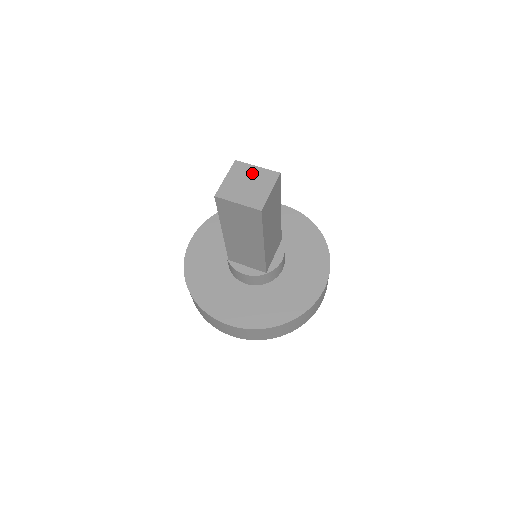
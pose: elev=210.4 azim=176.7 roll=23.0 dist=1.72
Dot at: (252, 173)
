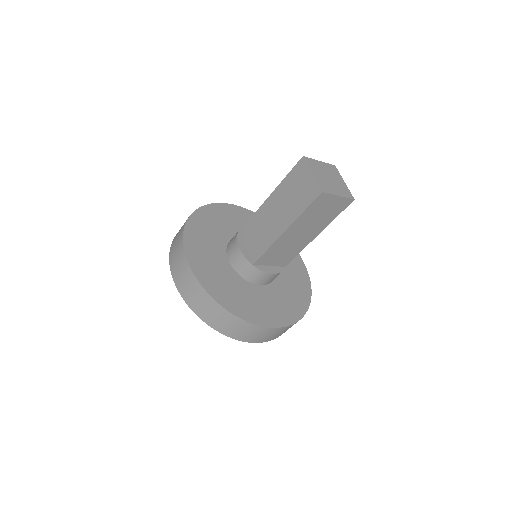
Dot at: (323, 167)
